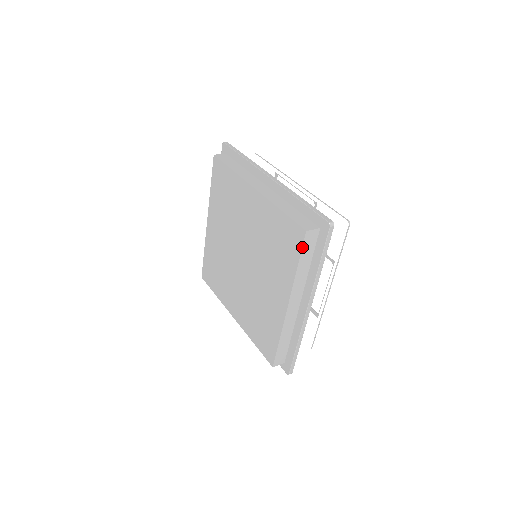
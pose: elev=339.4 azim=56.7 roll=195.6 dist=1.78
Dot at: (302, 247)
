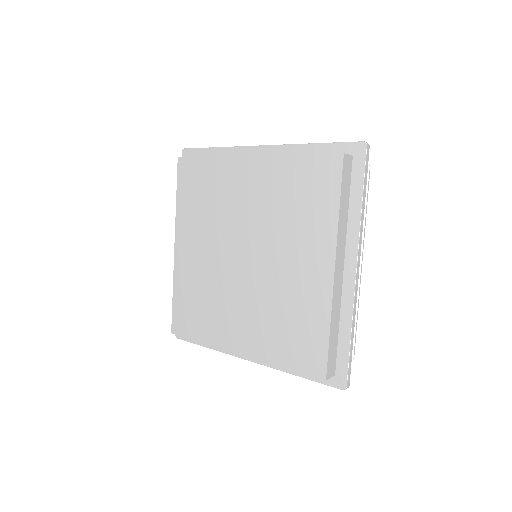
Dot at: (341, 176)
